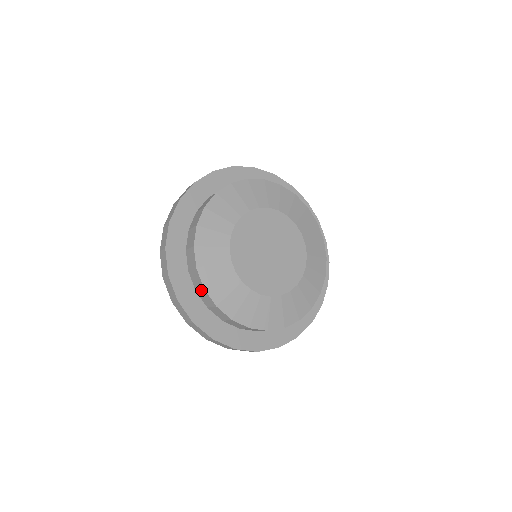
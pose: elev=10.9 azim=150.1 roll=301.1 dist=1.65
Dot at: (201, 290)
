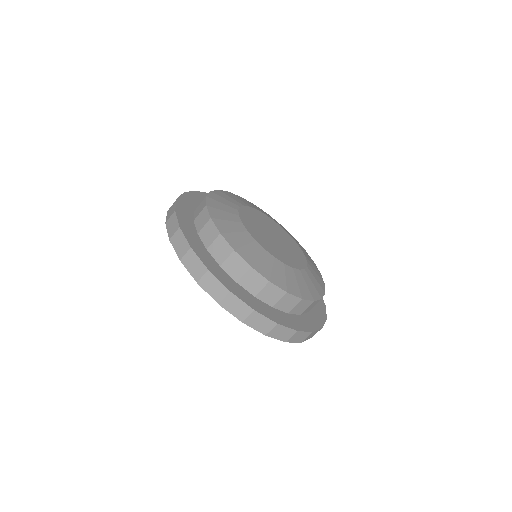
Dot at: (206, 225)
